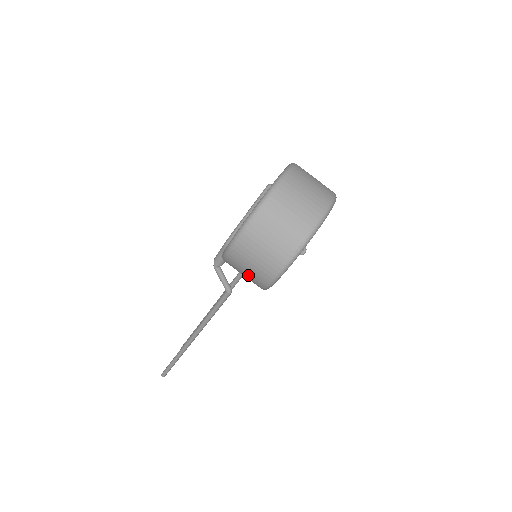
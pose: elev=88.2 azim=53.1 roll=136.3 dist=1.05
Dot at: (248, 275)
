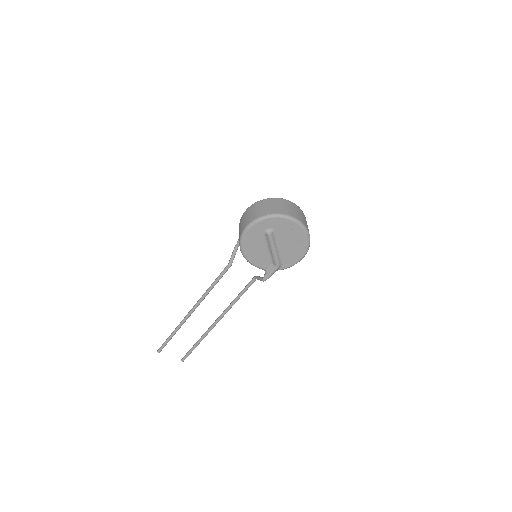
Dot at: (240, 231)
